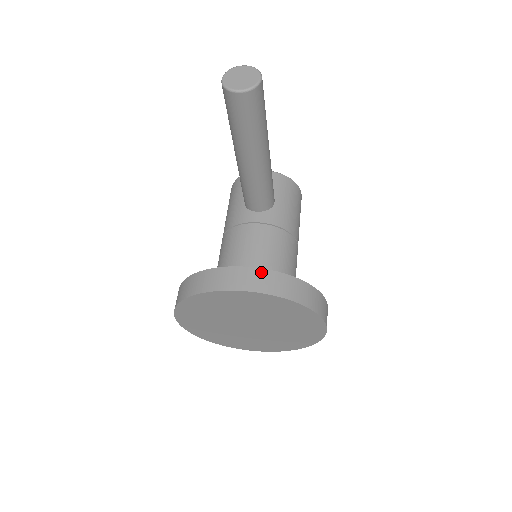
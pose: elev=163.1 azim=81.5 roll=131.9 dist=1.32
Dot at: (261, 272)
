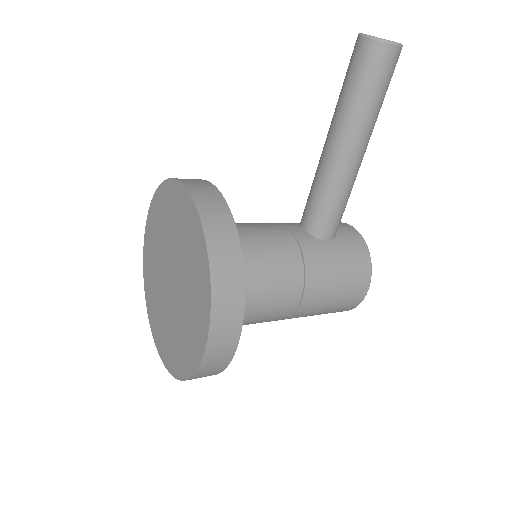
Dot at: (220, 200)
